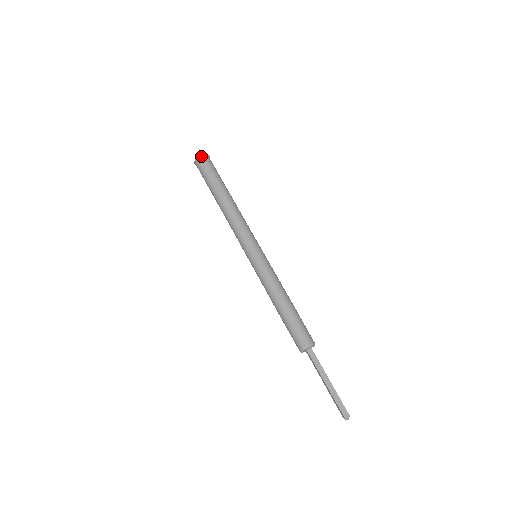
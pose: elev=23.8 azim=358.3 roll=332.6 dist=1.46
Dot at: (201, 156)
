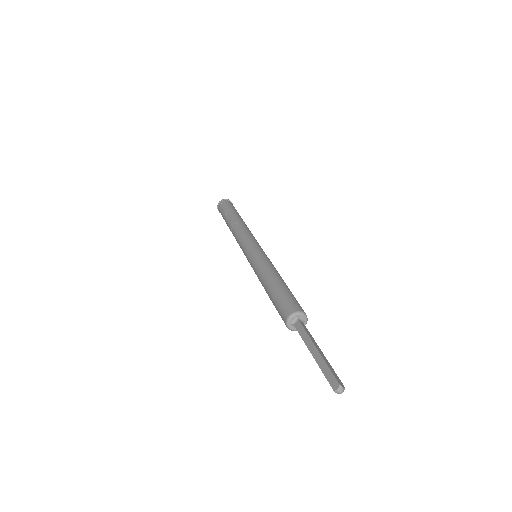
Dot at: (219, 203)
